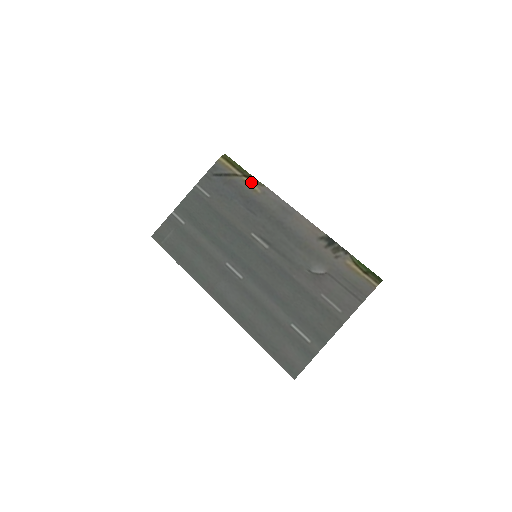
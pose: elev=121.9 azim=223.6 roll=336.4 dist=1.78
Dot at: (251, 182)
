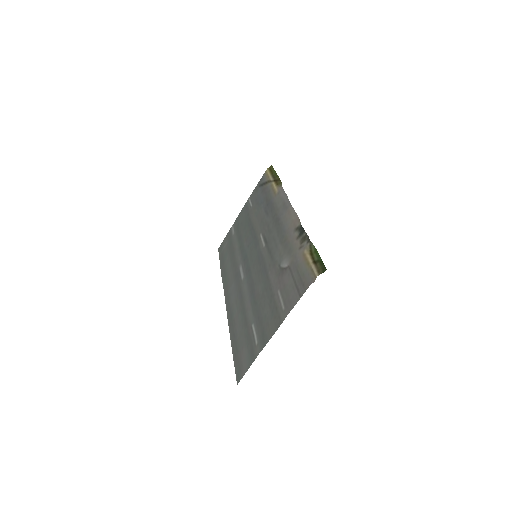
Dot at: (275, 185)
